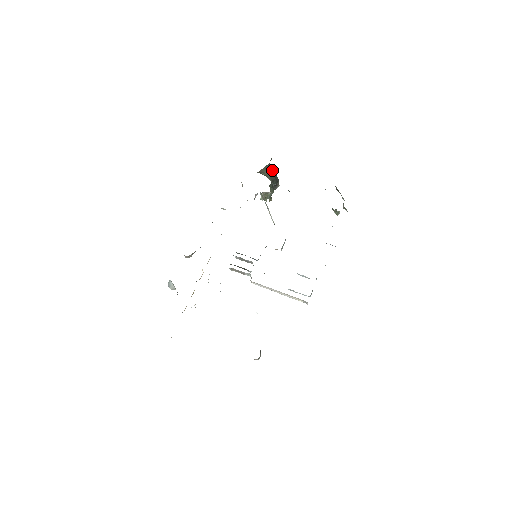
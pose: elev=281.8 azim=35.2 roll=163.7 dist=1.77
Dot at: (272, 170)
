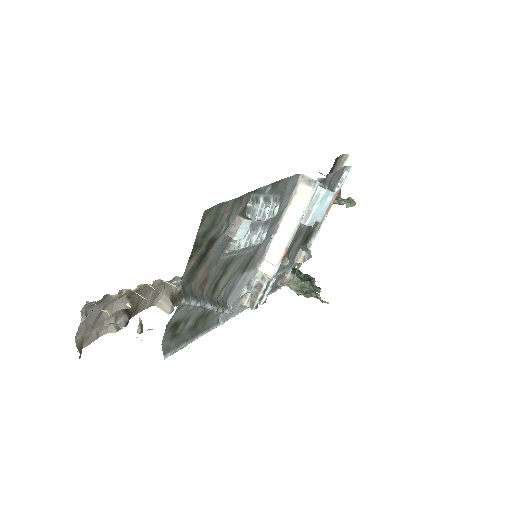
Dot at: occluded
